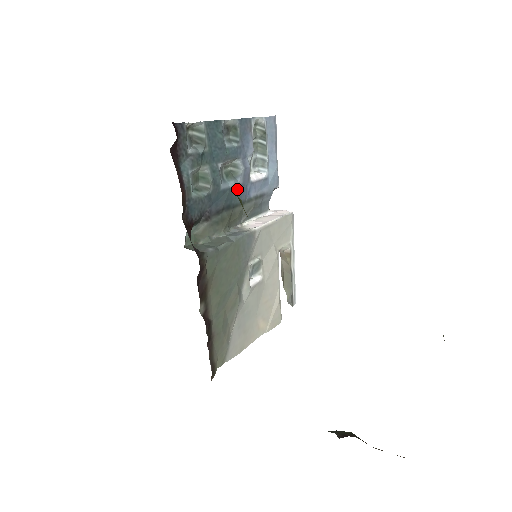
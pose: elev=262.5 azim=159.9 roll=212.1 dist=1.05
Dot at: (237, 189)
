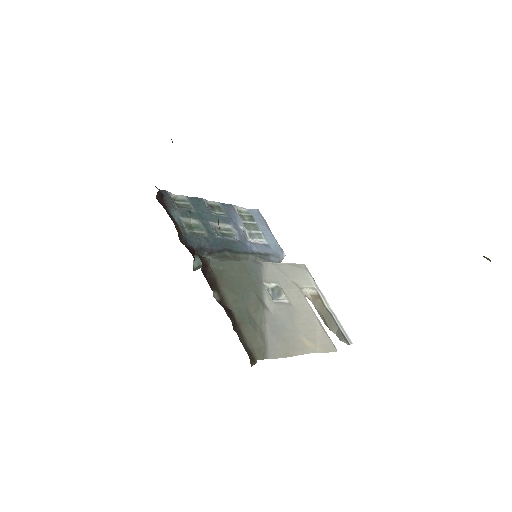
Dot at: (236, 243)
